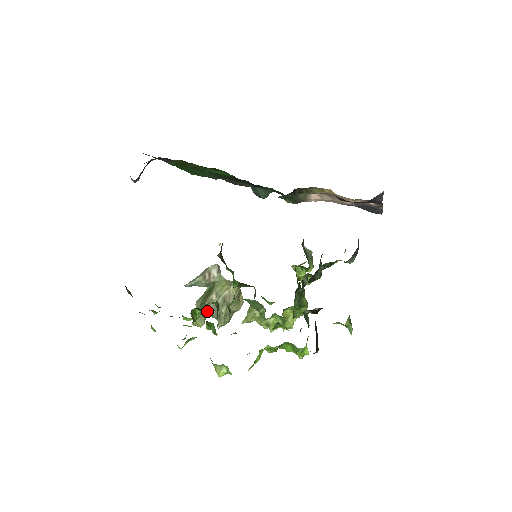
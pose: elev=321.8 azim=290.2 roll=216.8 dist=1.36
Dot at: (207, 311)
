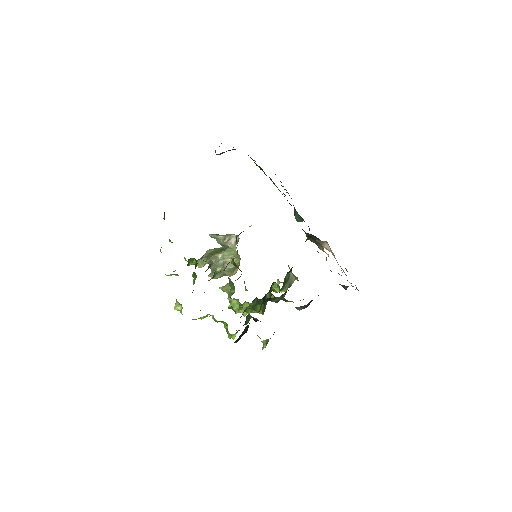
Dot at: (209, 261)
